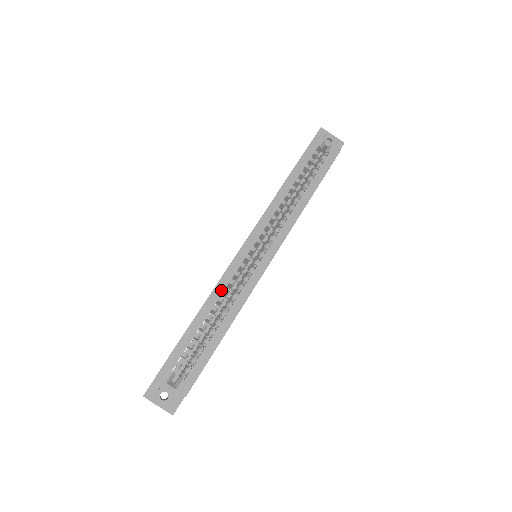
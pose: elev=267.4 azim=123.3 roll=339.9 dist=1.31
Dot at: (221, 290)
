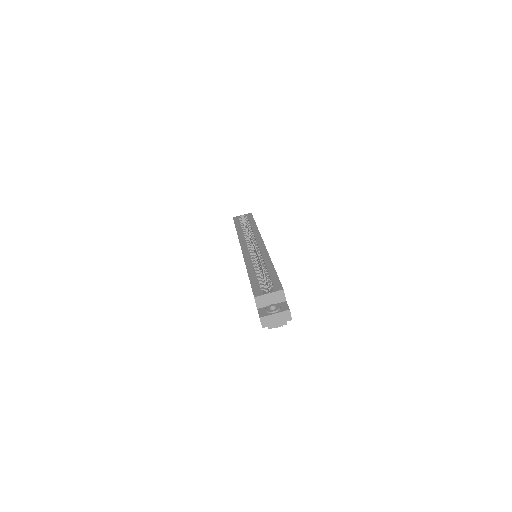
Dot at: (250, 261)
